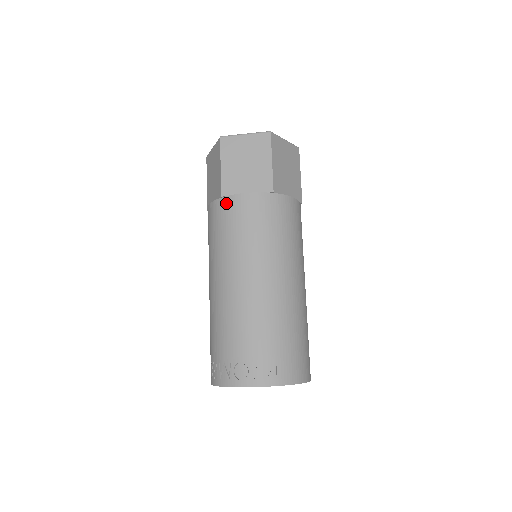
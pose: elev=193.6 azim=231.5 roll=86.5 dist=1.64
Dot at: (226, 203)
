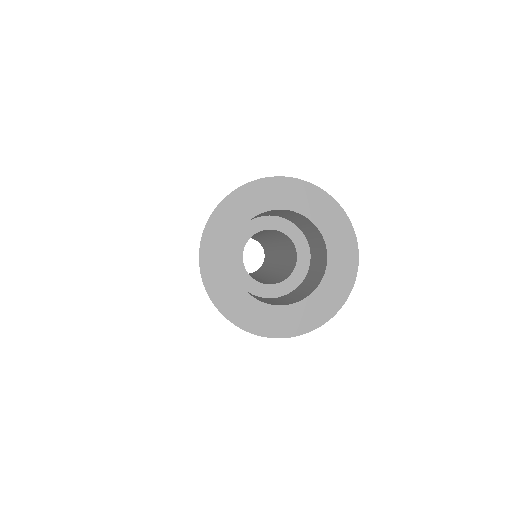
Dot at: occluded
